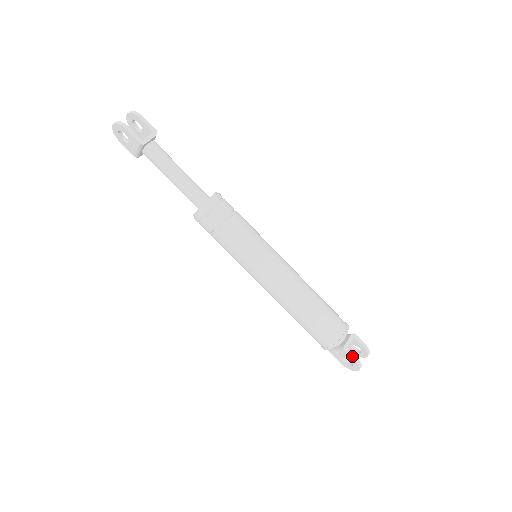
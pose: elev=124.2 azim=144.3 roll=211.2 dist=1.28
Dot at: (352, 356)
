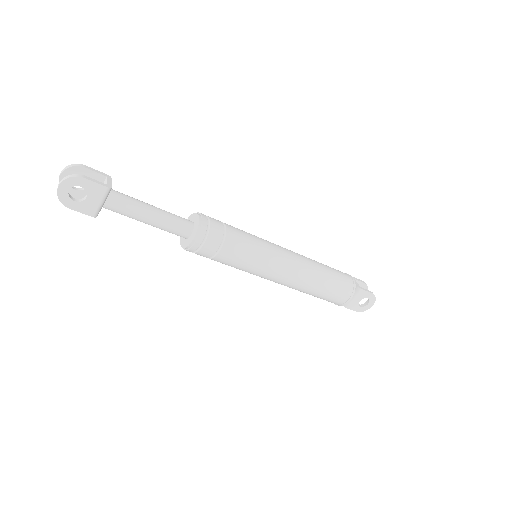
Dot at: (367, 291)
